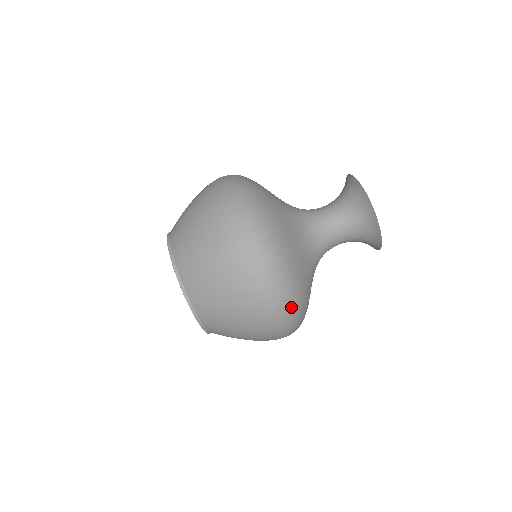
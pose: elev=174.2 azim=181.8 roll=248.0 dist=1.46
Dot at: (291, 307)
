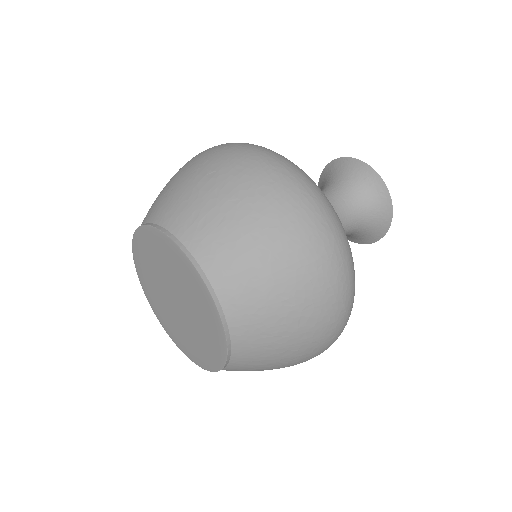
Dot at: occluded
